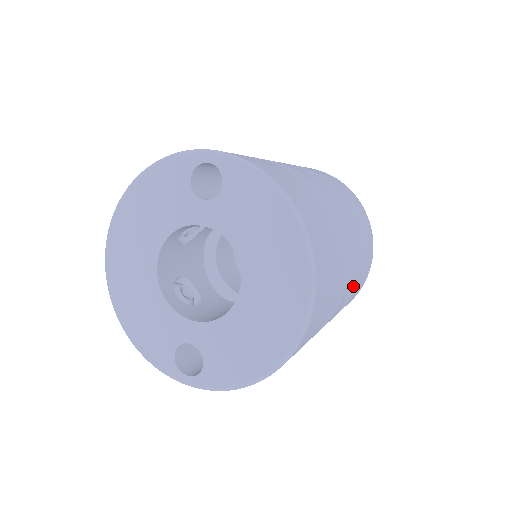
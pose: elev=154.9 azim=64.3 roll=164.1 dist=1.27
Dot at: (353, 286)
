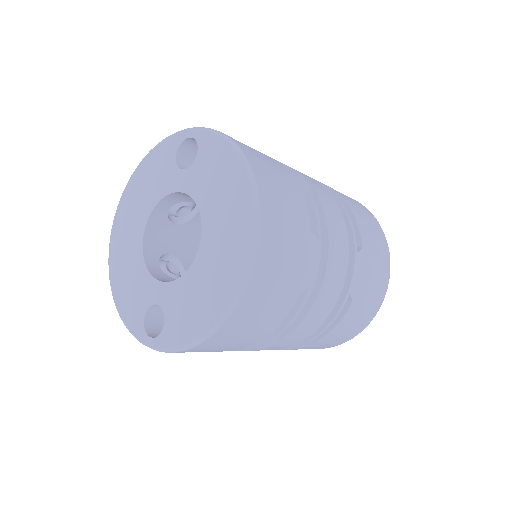
Dot at: (349, 290)
